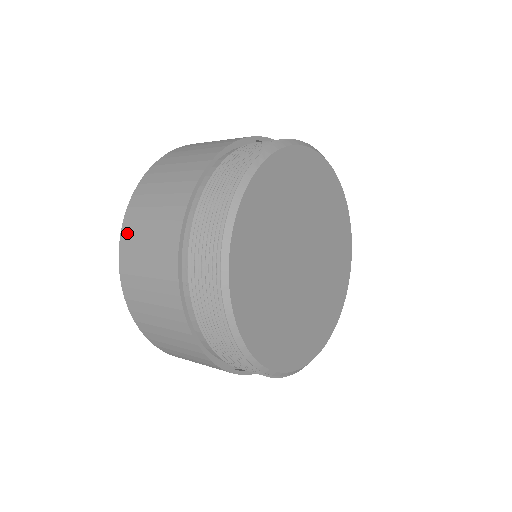
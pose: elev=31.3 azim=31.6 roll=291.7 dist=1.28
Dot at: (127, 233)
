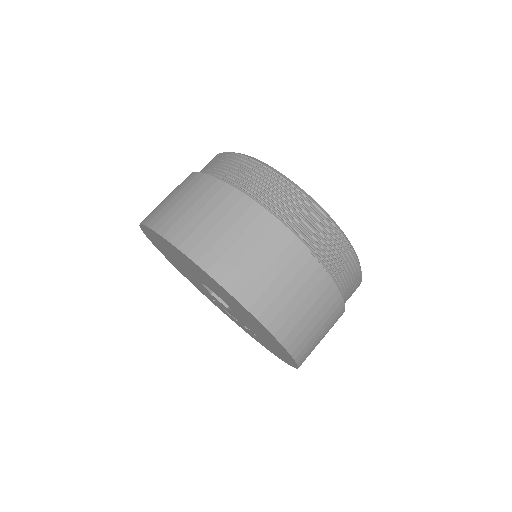
Dot at: (157, 221)
